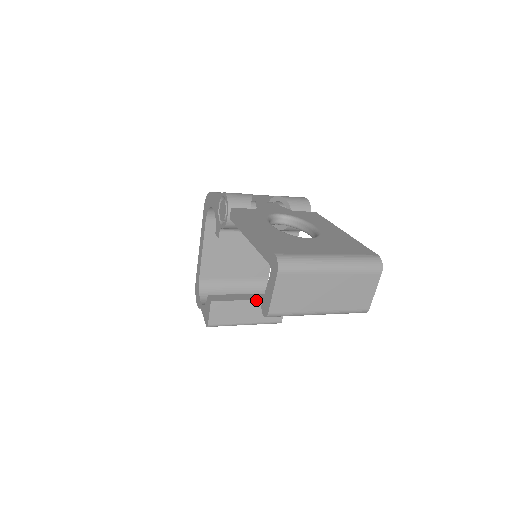
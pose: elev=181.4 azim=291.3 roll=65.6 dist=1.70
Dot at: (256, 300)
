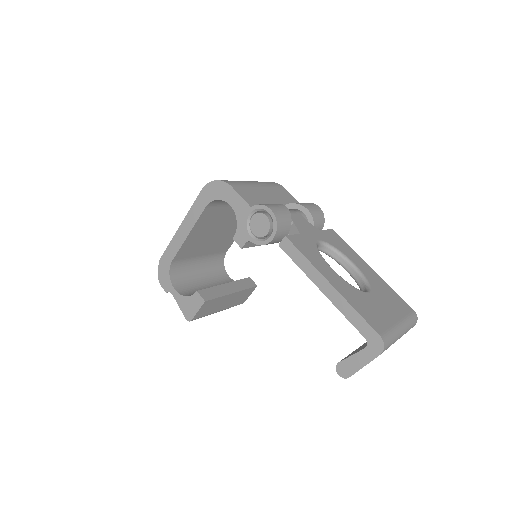
Dot at: (237, 292)
